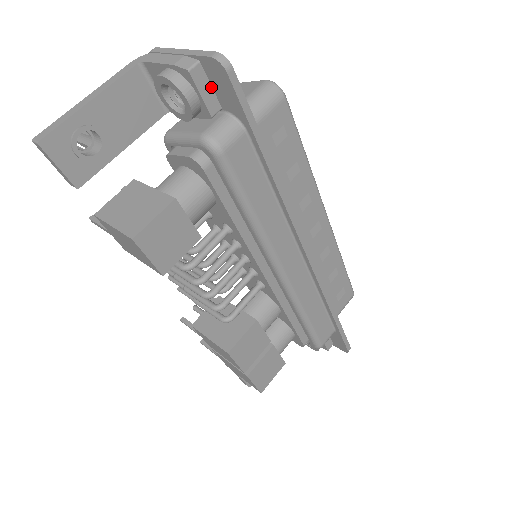
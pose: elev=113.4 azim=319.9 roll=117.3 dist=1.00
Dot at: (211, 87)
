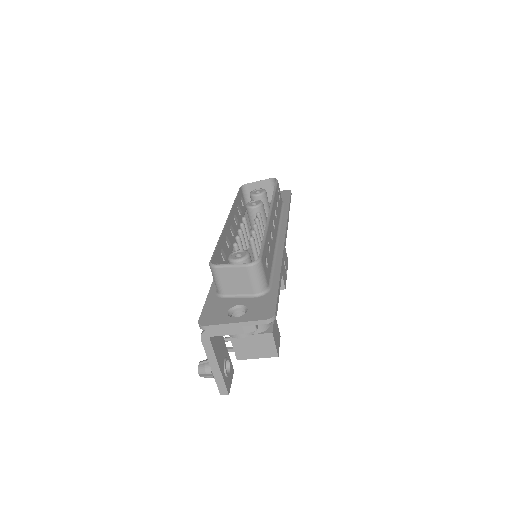
Dot at: occluded
